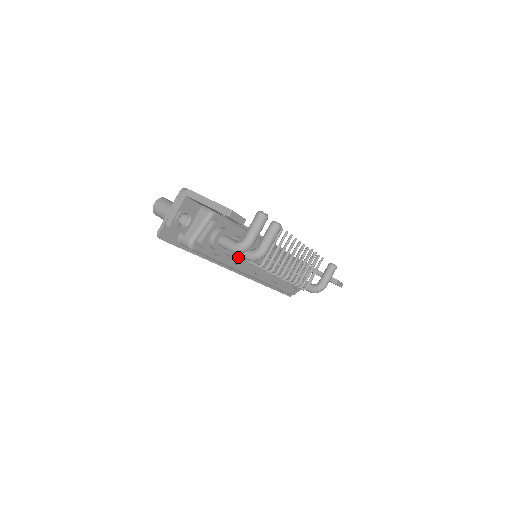
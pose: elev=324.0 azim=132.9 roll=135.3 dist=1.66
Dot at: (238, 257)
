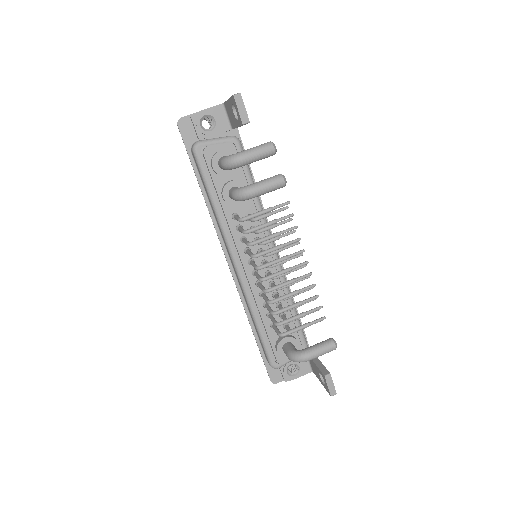
Dot at: (232, 213)
